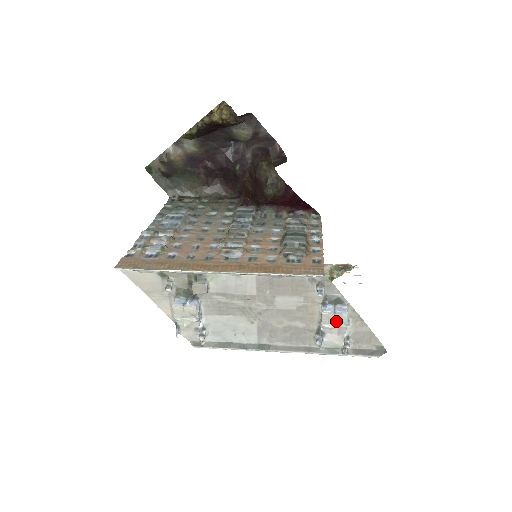
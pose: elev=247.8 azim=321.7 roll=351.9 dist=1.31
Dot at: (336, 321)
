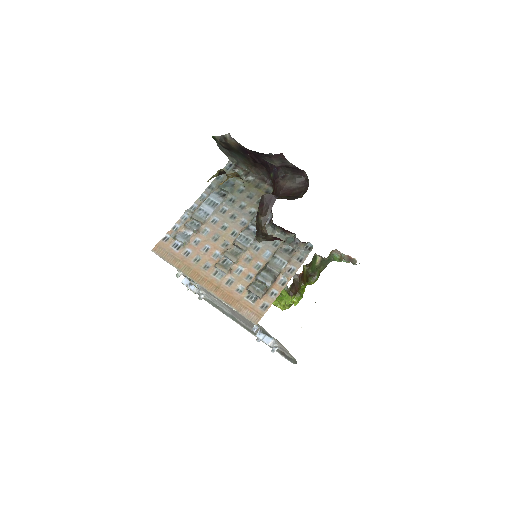
Dot at: occluded
